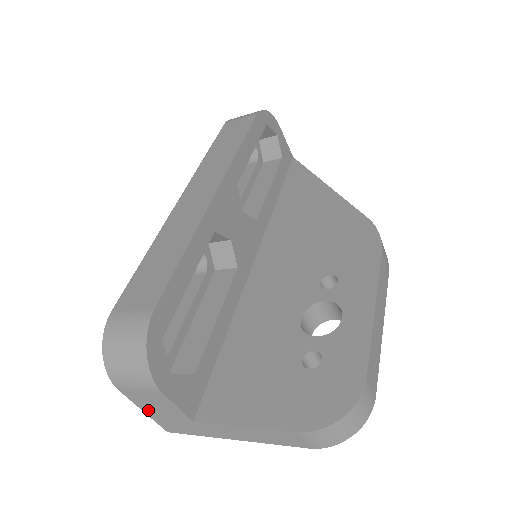
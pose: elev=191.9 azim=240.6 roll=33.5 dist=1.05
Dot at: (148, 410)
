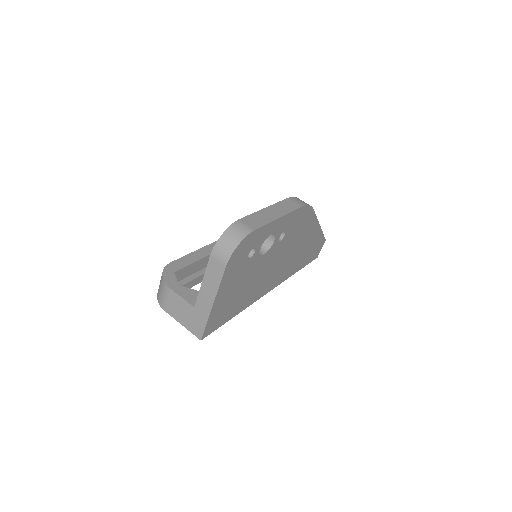
Dot at: (181, 320)
